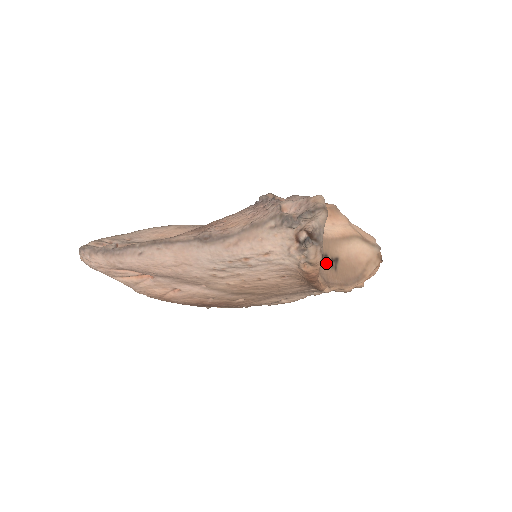
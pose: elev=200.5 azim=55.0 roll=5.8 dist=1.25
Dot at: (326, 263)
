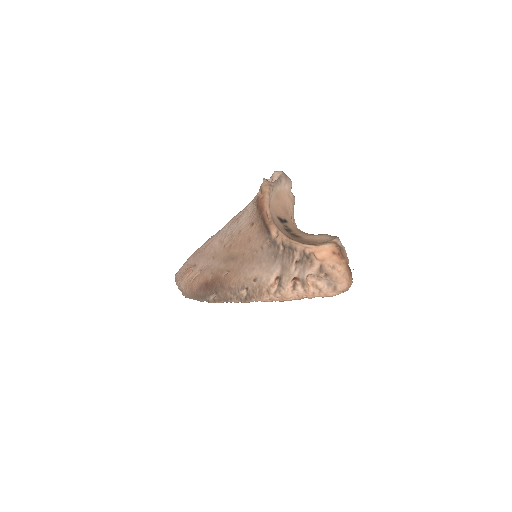
Dot at: (287, 230)
